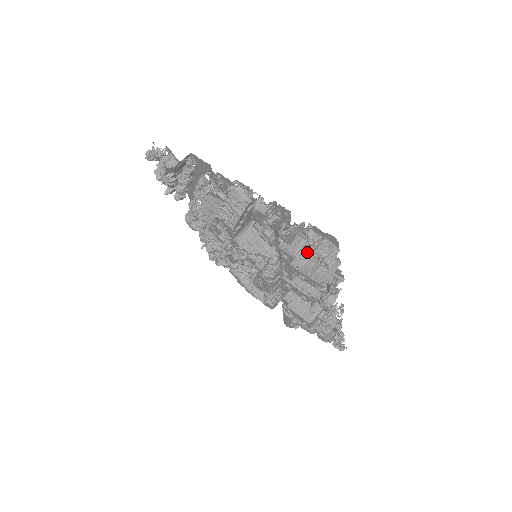
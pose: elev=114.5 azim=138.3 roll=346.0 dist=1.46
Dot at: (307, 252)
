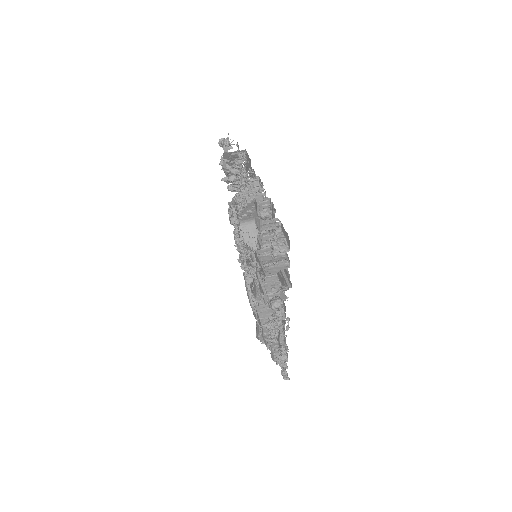
Dot at: occluded
